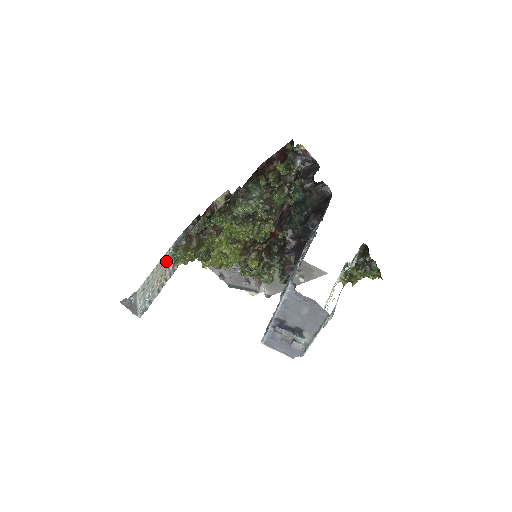
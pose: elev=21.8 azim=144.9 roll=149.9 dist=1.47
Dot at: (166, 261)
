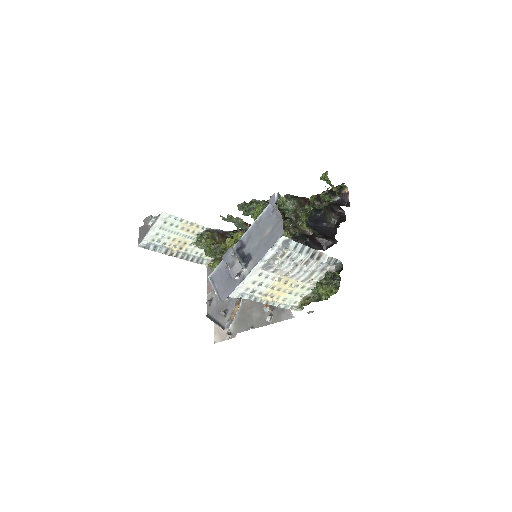
Dot at: (193, 235)
